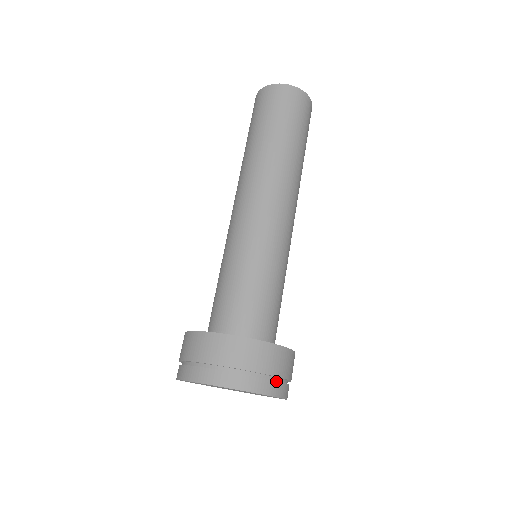
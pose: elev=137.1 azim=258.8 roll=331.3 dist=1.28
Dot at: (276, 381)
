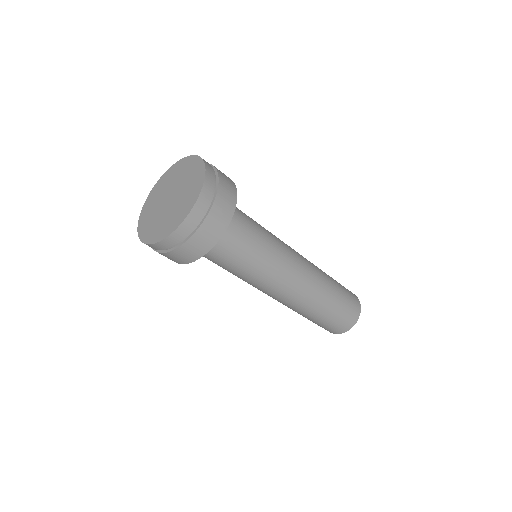
Dot at: (214, 170)
